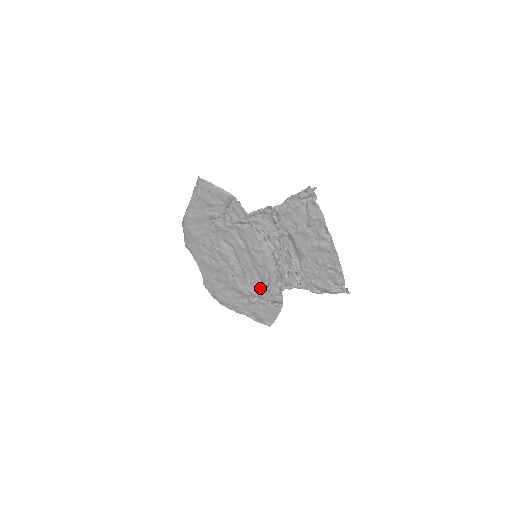
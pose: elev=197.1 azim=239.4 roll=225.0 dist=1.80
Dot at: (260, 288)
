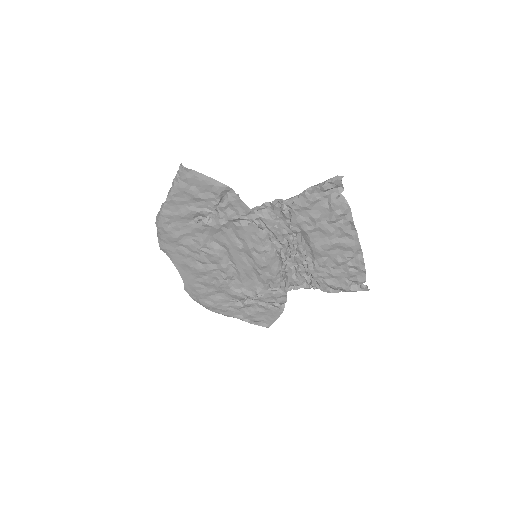
Dot at: (259, 290)
